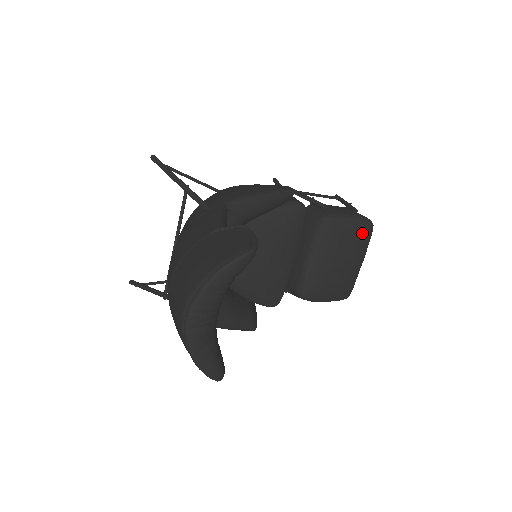
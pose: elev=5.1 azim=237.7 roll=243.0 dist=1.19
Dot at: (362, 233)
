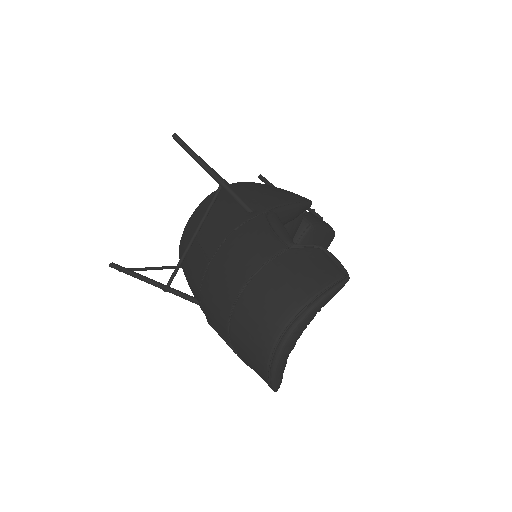
Dot at: (328, 241)
